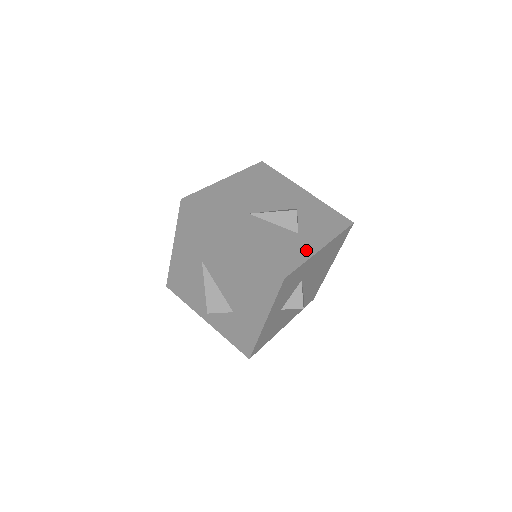
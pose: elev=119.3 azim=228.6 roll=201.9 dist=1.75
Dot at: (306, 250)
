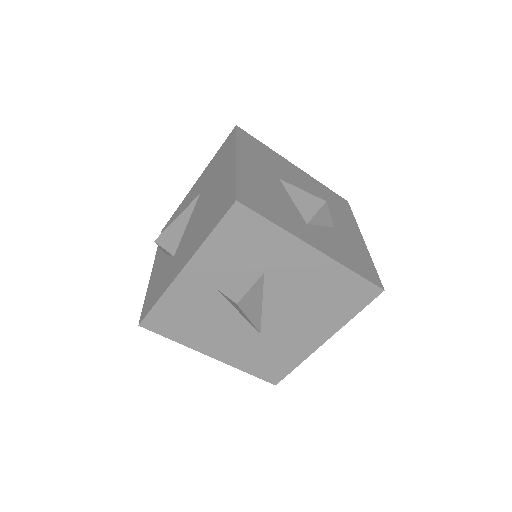
Dot at: (295, 229)
